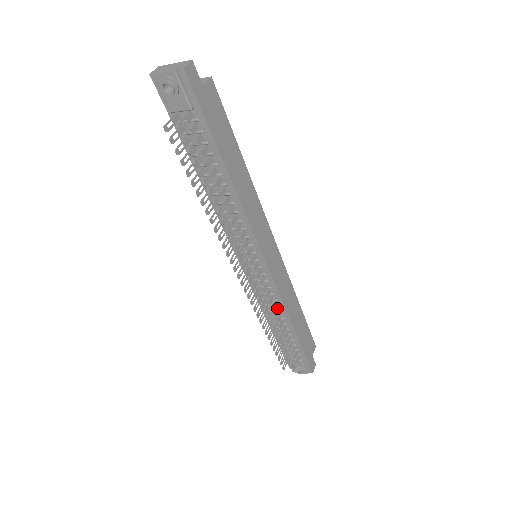
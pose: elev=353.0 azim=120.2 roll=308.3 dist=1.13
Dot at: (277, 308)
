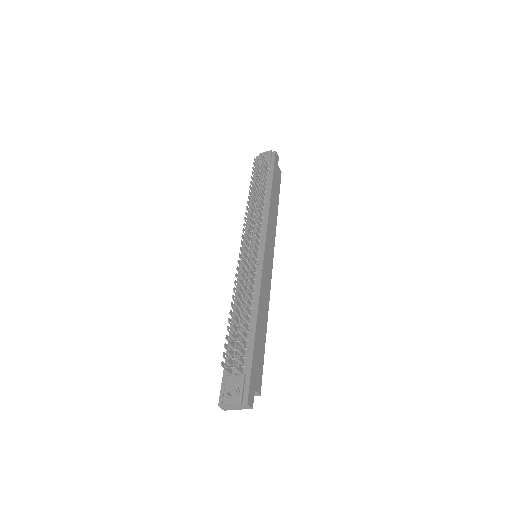
Dot at: (252, 295)
